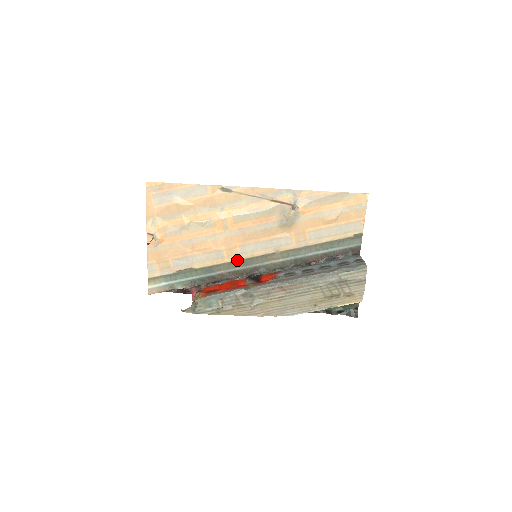
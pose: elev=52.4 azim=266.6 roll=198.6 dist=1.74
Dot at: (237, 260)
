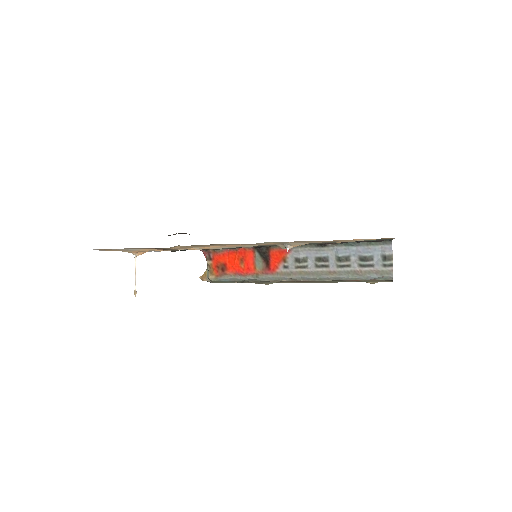
Dot at: occluded
